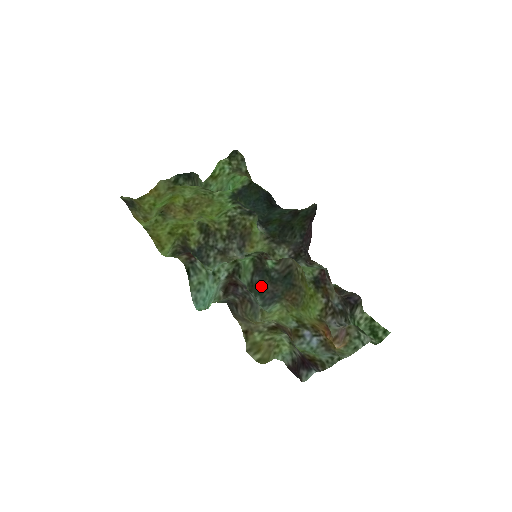
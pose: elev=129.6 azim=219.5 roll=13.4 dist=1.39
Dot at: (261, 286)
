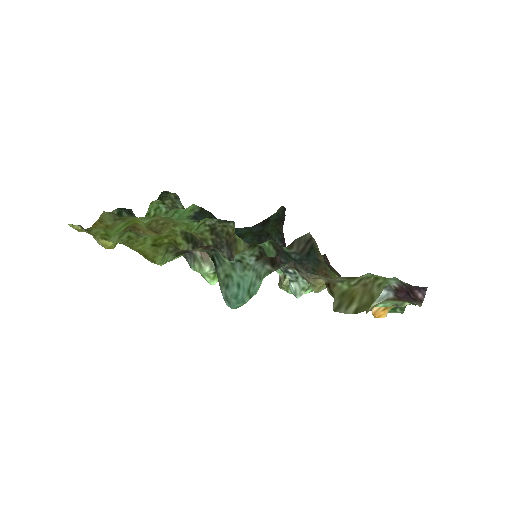
Dot at: occluded
